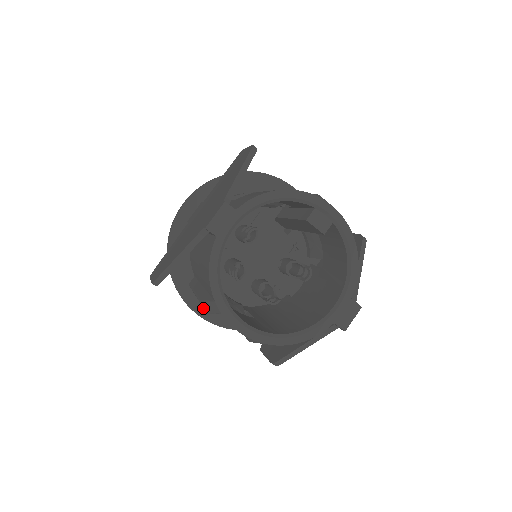
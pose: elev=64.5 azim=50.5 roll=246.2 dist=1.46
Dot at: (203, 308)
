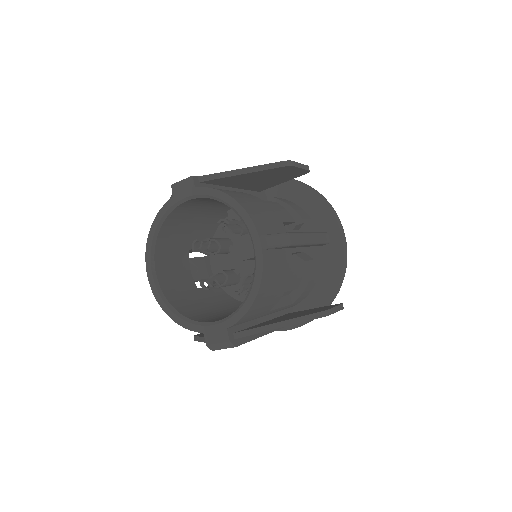
Dot at: occluded
